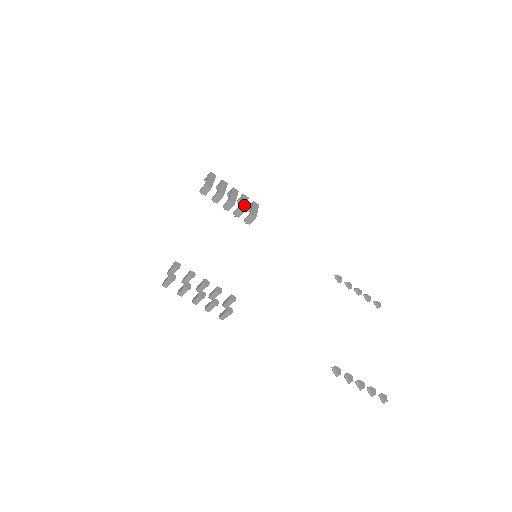
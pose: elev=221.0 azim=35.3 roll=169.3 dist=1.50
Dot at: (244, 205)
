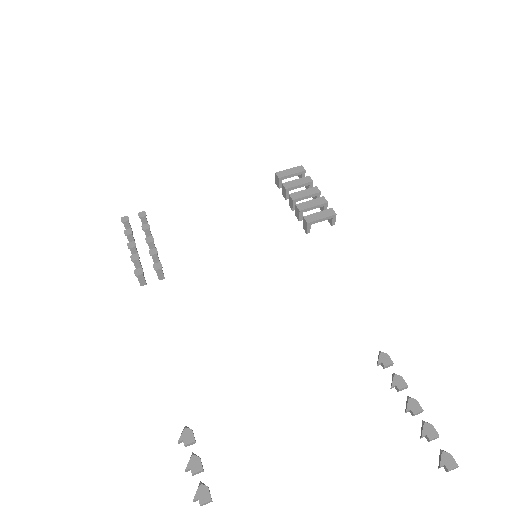
Dot at: (308, 206)
